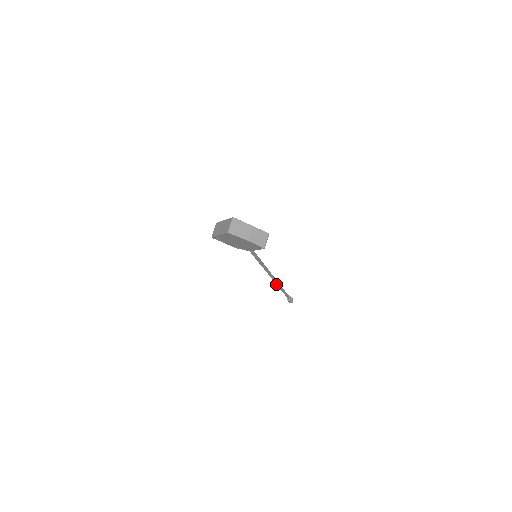
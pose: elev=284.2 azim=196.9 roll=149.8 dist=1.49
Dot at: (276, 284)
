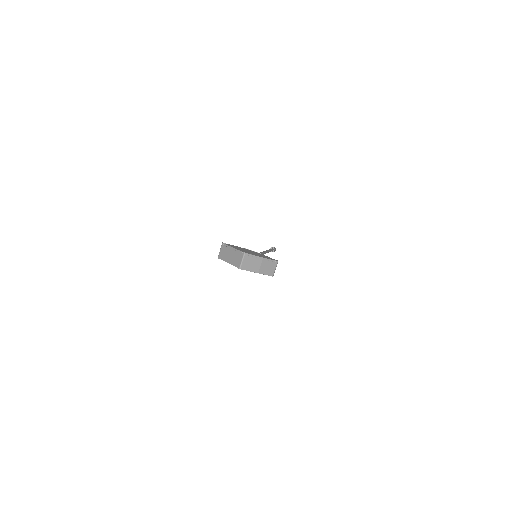
Dot at: occluded
